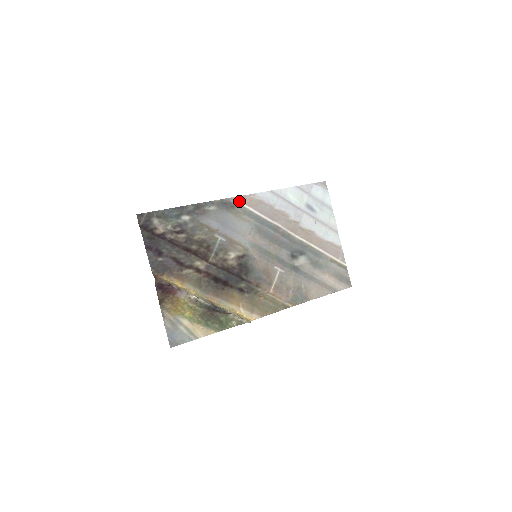
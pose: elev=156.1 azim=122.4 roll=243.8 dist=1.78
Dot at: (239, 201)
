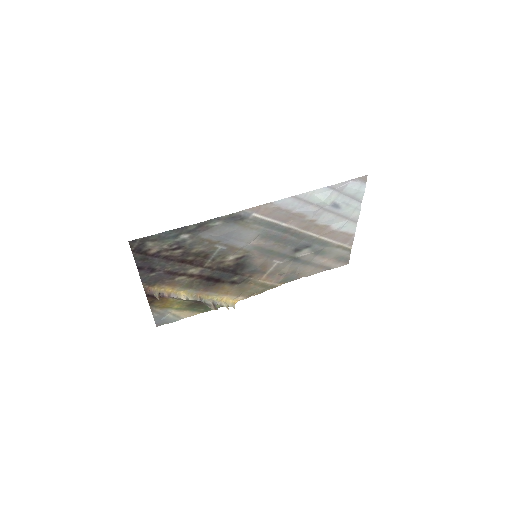
Dot at: (251, 212)
